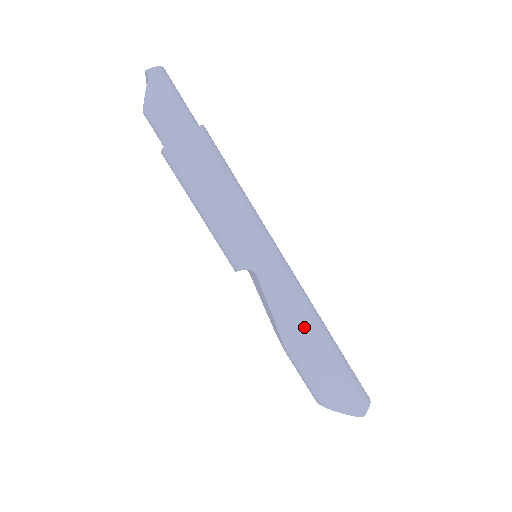
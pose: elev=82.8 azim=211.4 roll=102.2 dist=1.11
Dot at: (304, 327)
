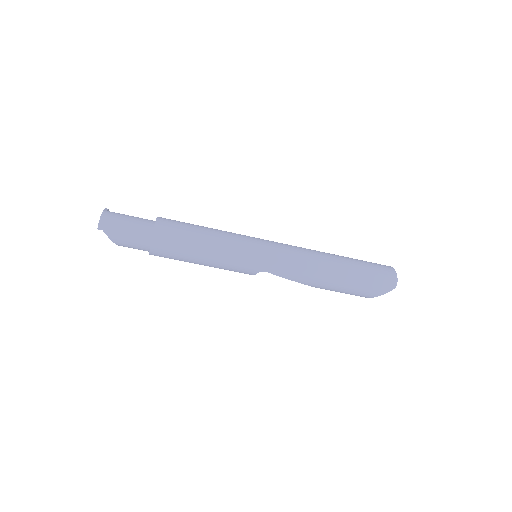
Dot at: (318, 273)
